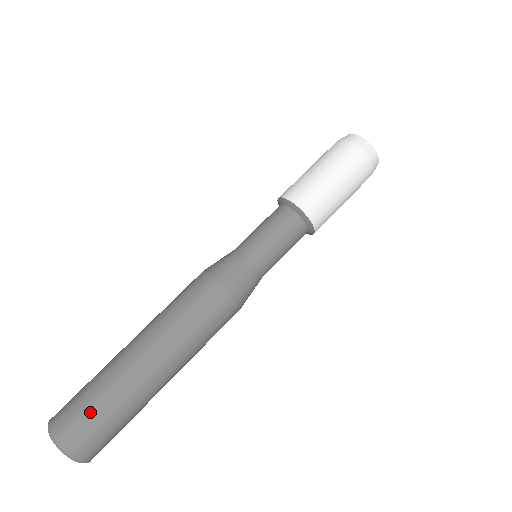
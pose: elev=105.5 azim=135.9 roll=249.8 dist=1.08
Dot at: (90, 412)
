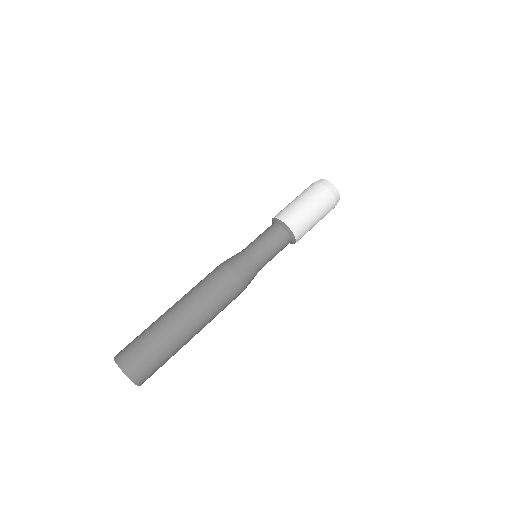
Dot at: (140, 343)
